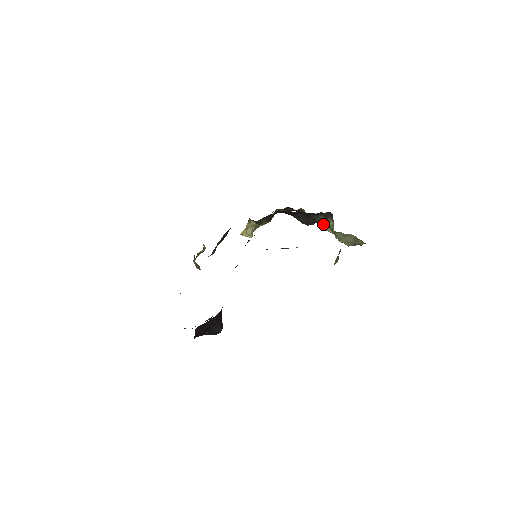
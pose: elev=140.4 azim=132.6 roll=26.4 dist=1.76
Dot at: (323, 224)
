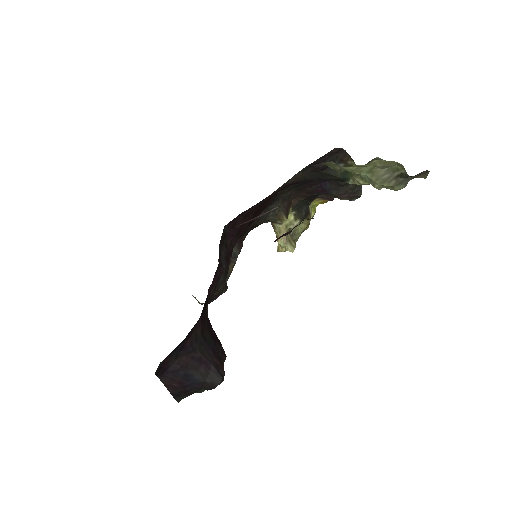
Dot at: occluded
